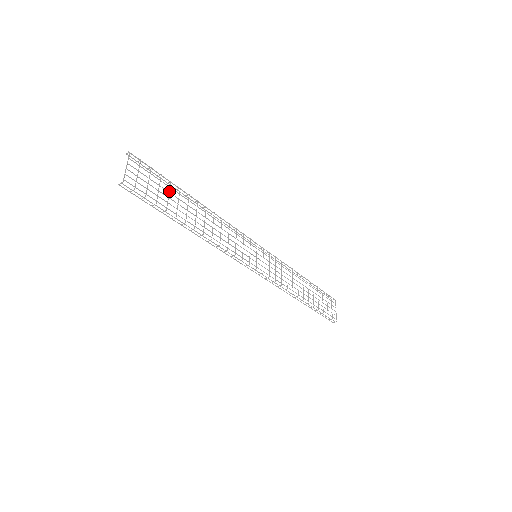
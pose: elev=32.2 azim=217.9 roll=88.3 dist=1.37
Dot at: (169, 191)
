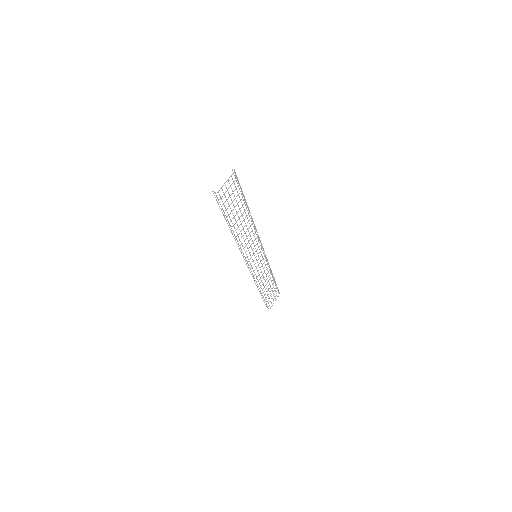
Dot at: occluded
